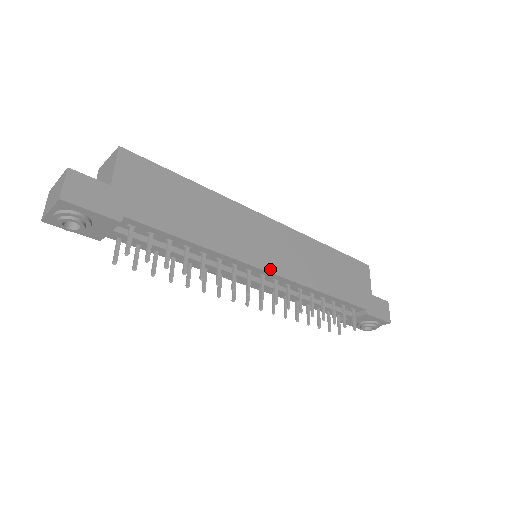
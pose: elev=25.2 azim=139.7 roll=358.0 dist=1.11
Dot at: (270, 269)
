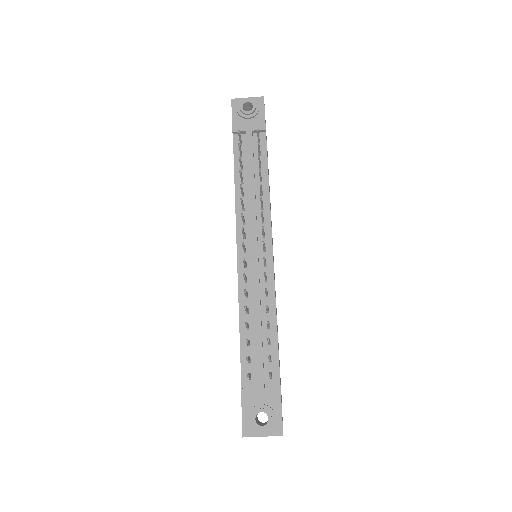
Dot at: occluded
